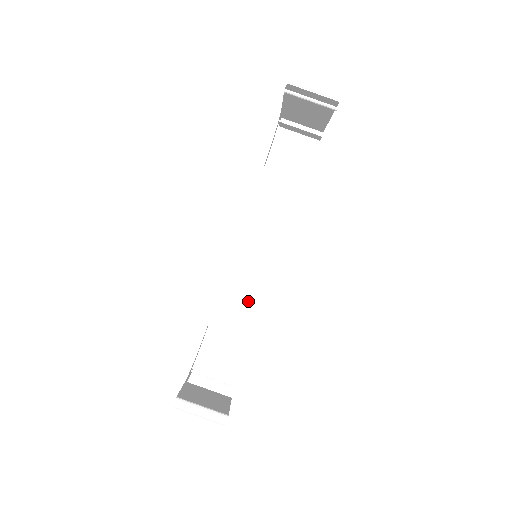
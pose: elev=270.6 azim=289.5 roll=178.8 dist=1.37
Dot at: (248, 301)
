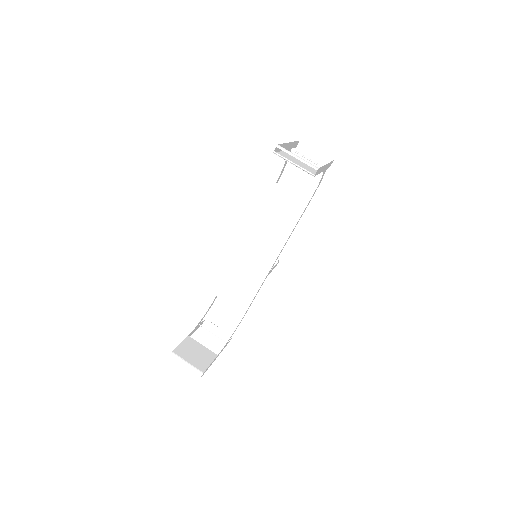
Dot at: (248, 285)
